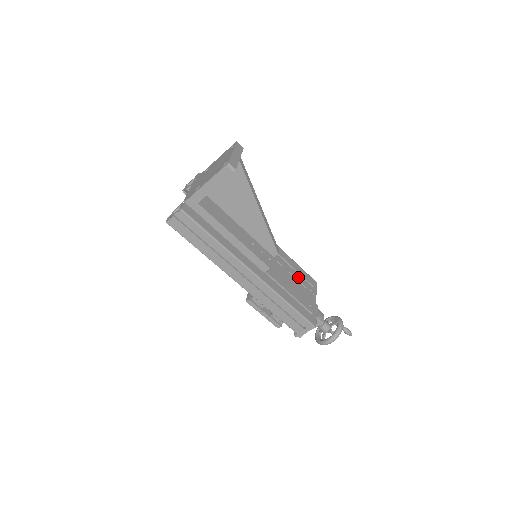
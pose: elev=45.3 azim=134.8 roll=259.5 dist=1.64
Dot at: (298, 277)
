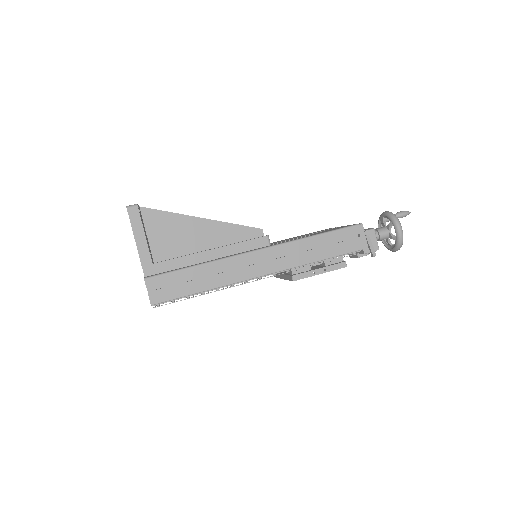
Dot at: occluded
